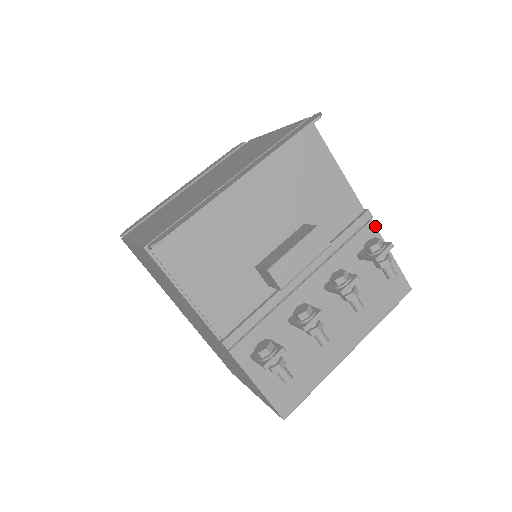
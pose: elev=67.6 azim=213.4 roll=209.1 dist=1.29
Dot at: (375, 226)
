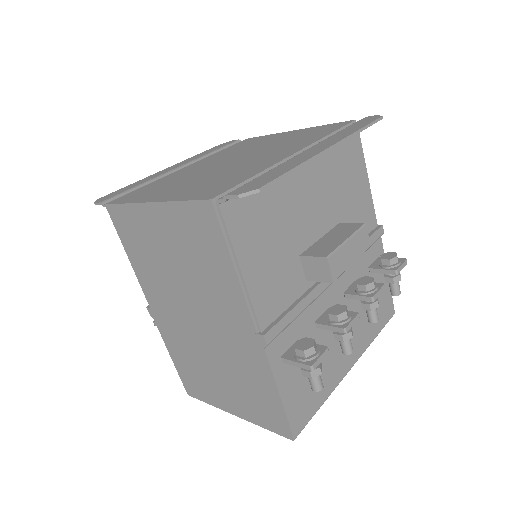
Dot at: (382, 243)
